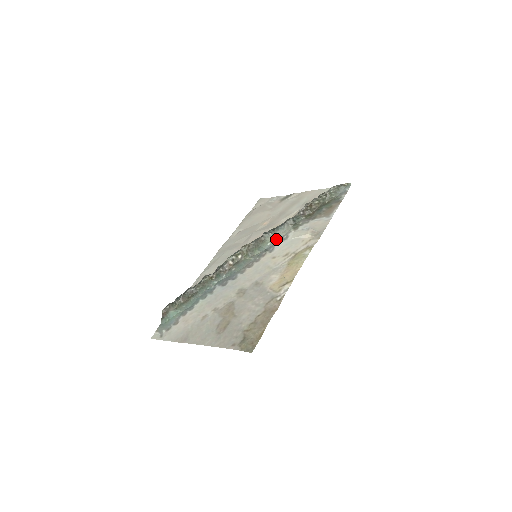
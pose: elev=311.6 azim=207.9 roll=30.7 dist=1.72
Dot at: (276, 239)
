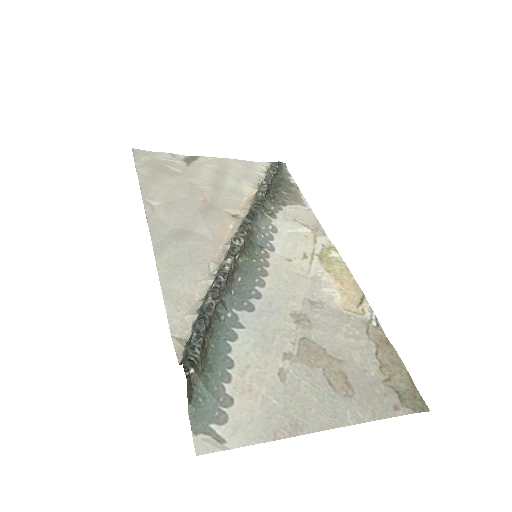
Dot at: (260, 229)
